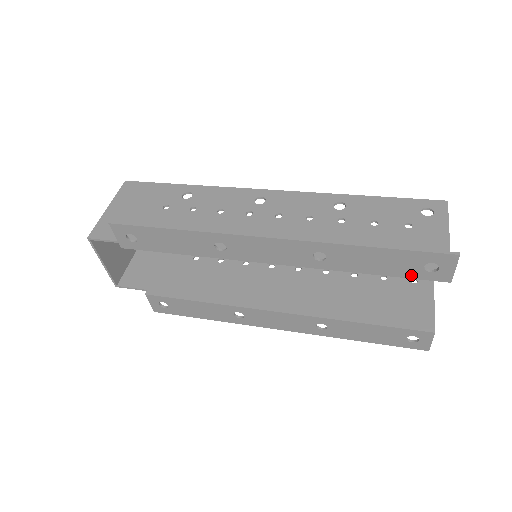
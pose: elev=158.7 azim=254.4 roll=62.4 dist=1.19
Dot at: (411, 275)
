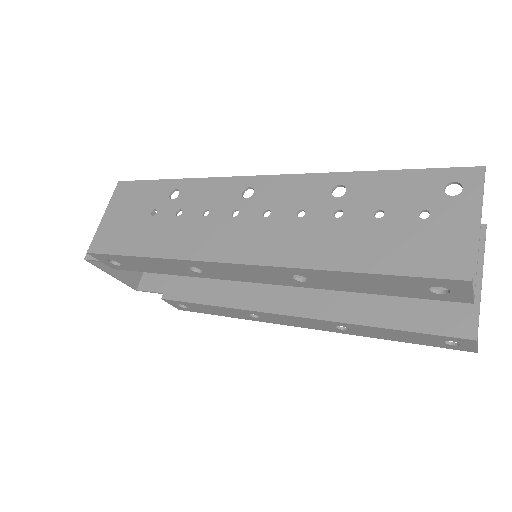
Dot at: (417, 296)
